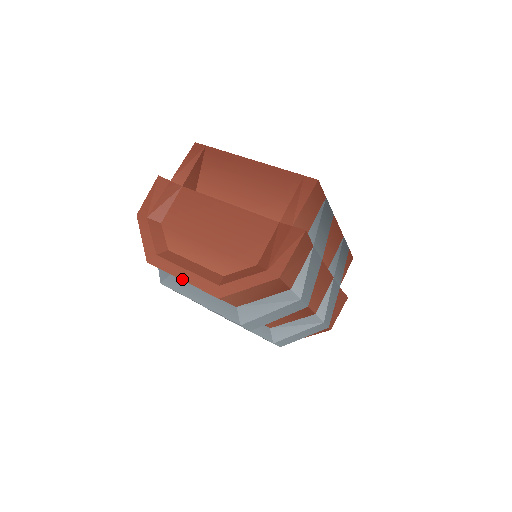
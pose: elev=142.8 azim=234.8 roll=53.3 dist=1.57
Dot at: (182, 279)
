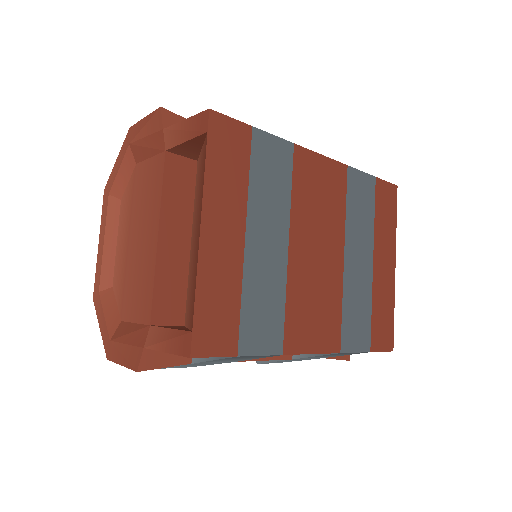
Dot at: (98, 244)
